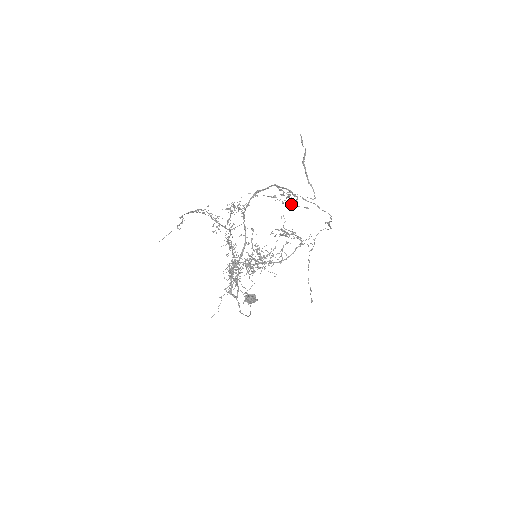
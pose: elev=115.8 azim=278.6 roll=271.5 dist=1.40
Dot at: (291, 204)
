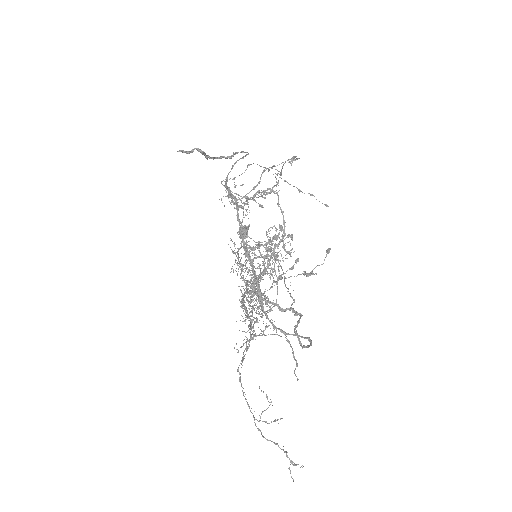
Dot at: occluded
